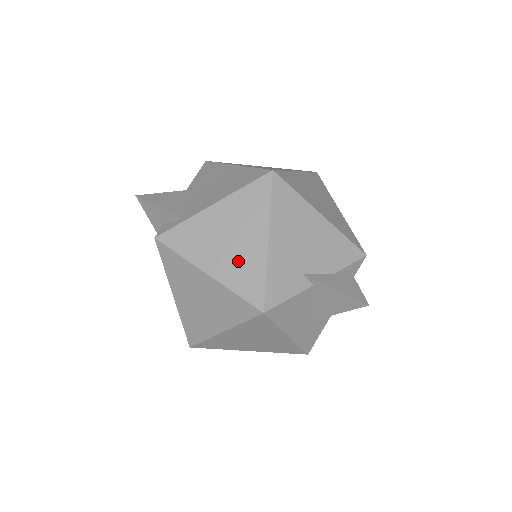
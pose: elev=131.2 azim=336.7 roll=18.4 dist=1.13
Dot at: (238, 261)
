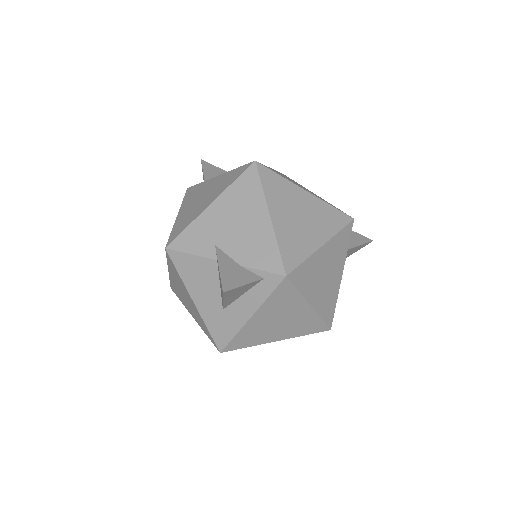
Dot at: (191, 212)
